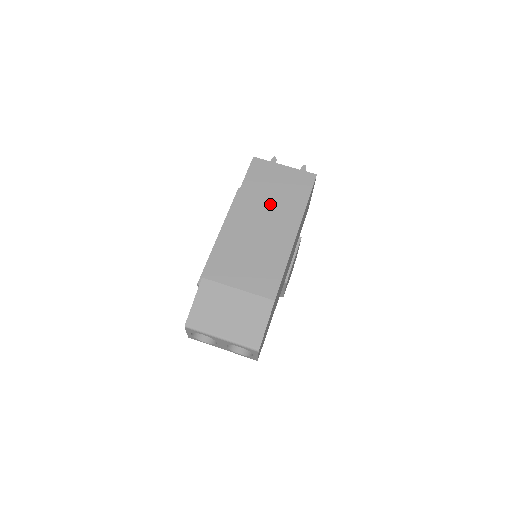
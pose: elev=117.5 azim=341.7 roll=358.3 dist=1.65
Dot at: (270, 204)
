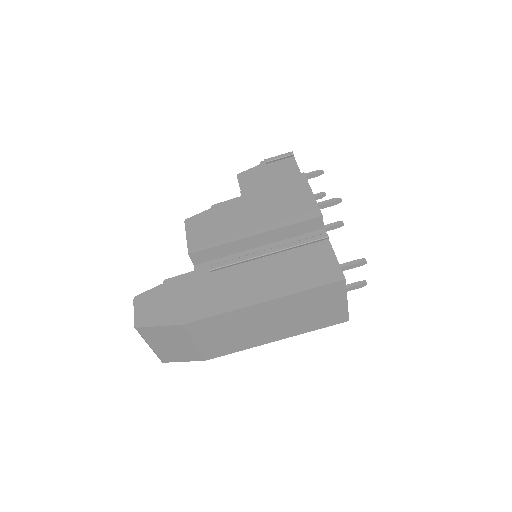
Dot at: (294, 316)
